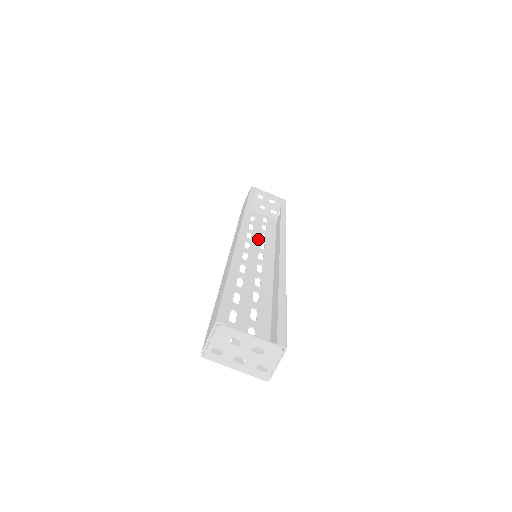
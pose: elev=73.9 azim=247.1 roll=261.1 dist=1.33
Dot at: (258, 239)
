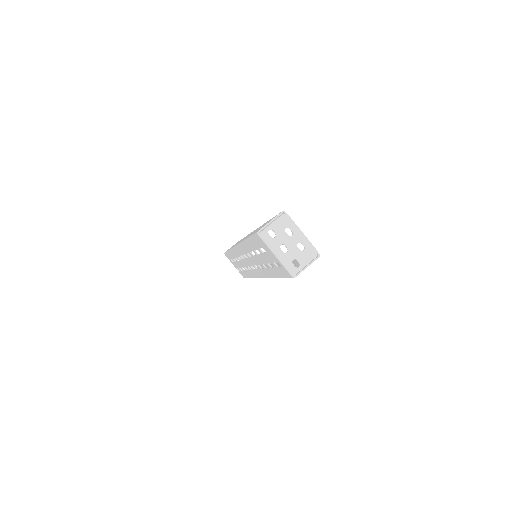
Dot at: occluded
